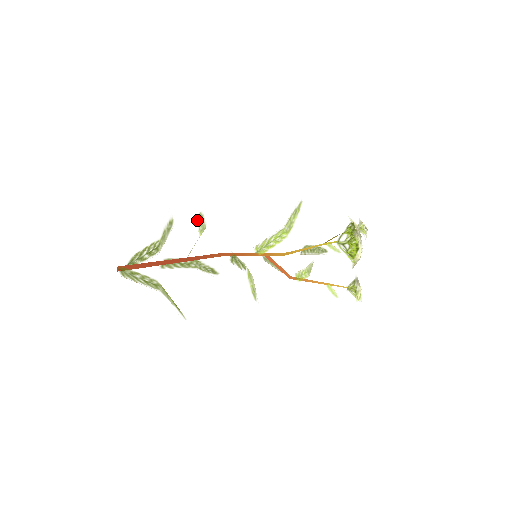
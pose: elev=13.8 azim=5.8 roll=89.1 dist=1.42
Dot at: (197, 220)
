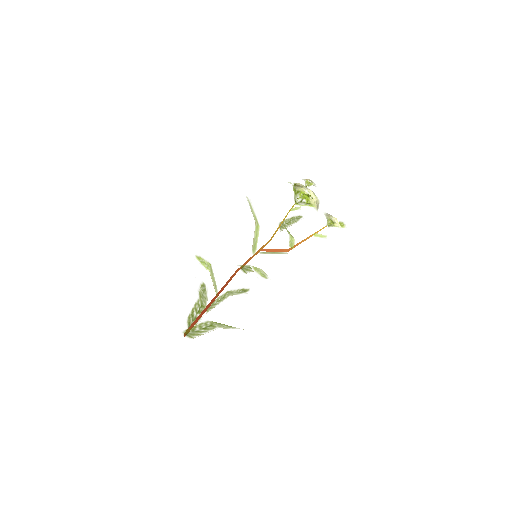
Dot at: (198, 262)
